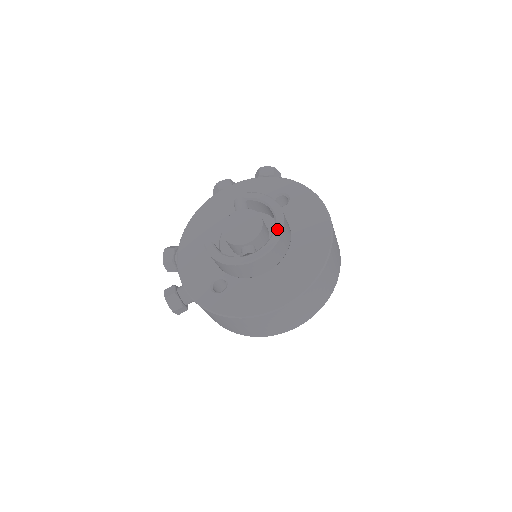
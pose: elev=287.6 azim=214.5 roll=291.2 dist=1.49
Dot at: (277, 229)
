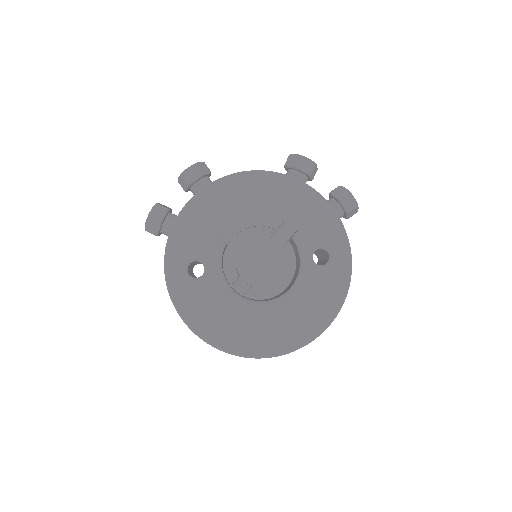
Dot at: (281, 302)
